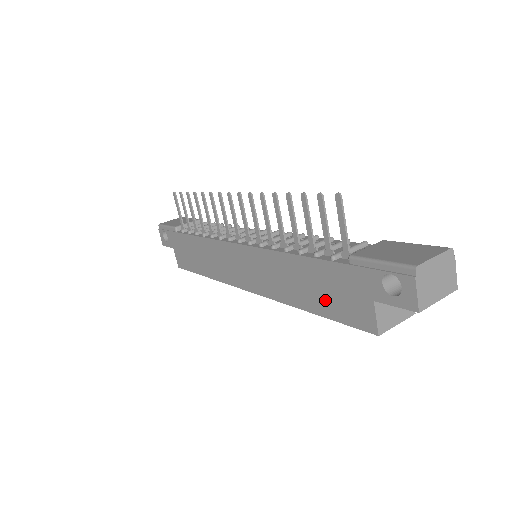
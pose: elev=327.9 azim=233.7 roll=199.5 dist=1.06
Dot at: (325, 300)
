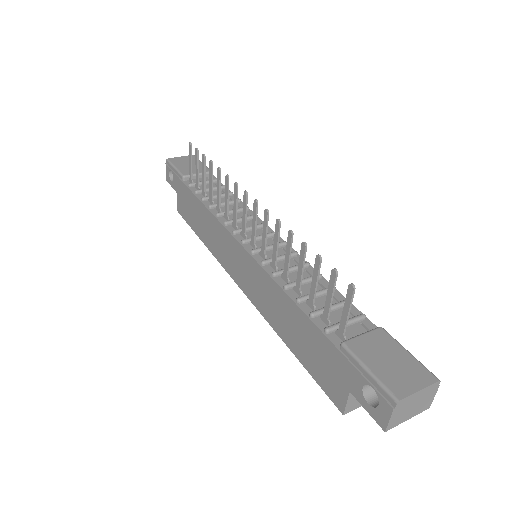
Dot at: (307, 354)
